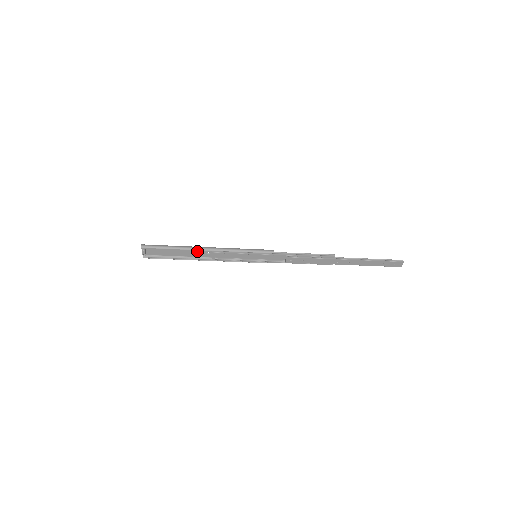
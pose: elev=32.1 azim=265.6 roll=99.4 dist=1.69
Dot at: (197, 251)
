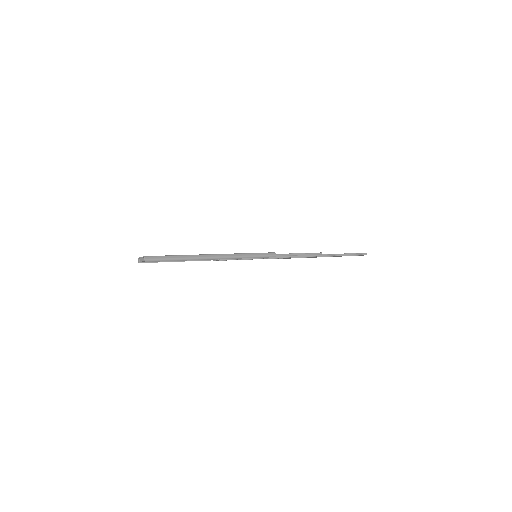
Dot at: occluded
